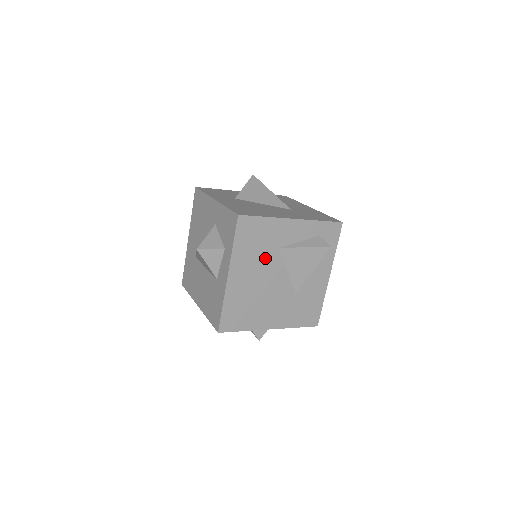
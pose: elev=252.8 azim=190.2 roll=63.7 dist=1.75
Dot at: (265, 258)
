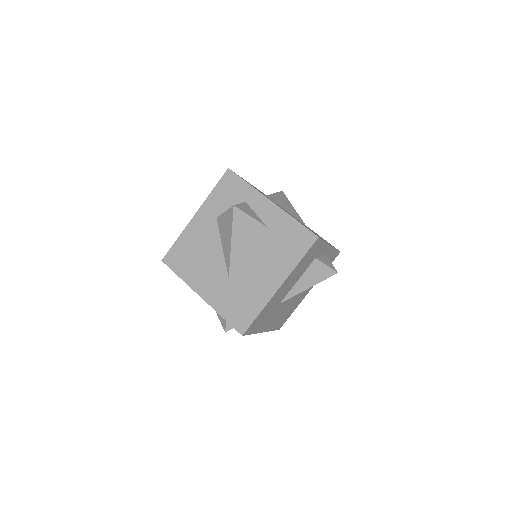
Dot at: occluded
